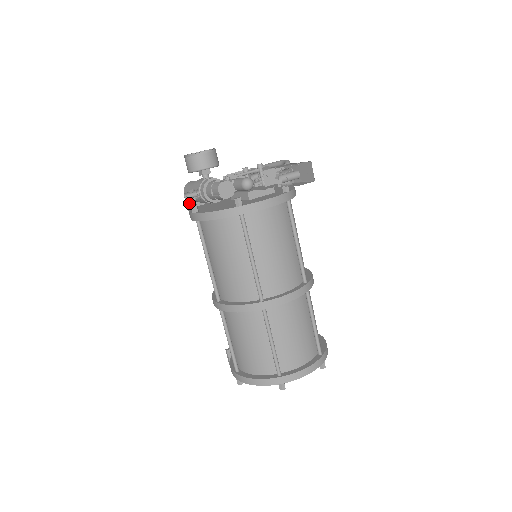
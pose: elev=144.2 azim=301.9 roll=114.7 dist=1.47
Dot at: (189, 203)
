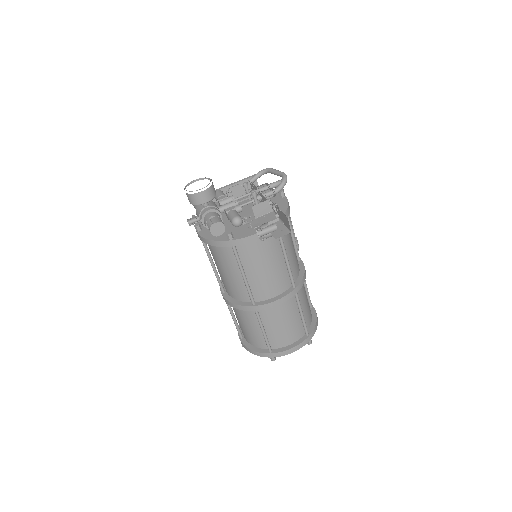
Dot at: occluded
